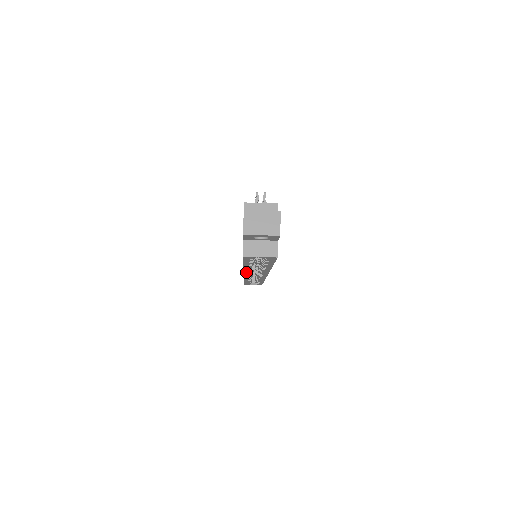
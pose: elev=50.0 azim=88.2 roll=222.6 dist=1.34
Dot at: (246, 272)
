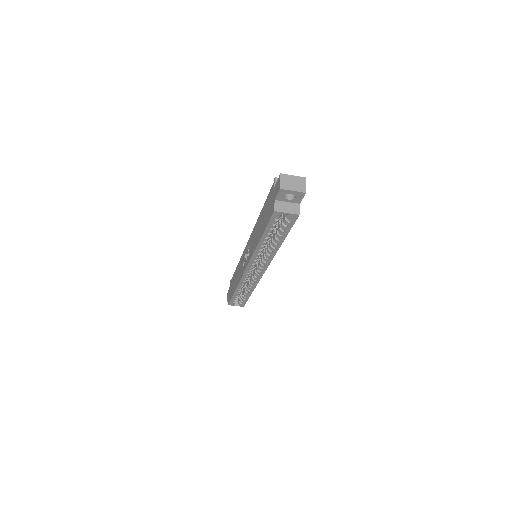
Dot at: (252, 260)
